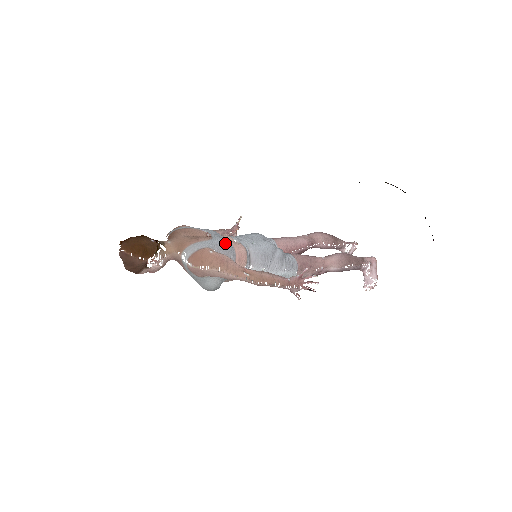
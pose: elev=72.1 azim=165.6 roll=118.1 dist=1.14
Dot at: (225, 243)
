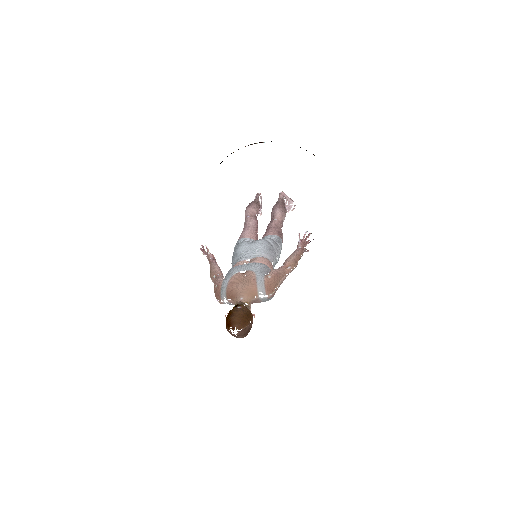
Dot at: (260, 266)
